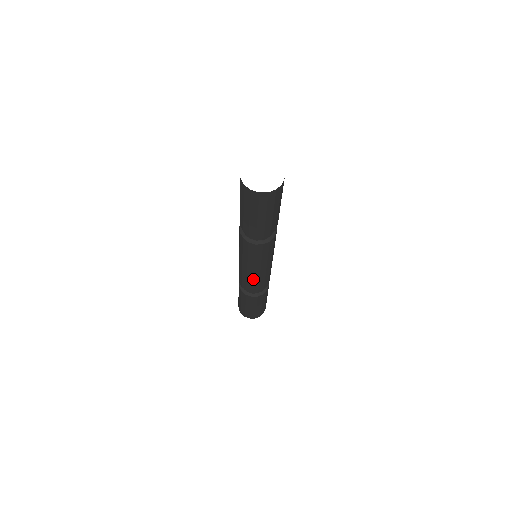
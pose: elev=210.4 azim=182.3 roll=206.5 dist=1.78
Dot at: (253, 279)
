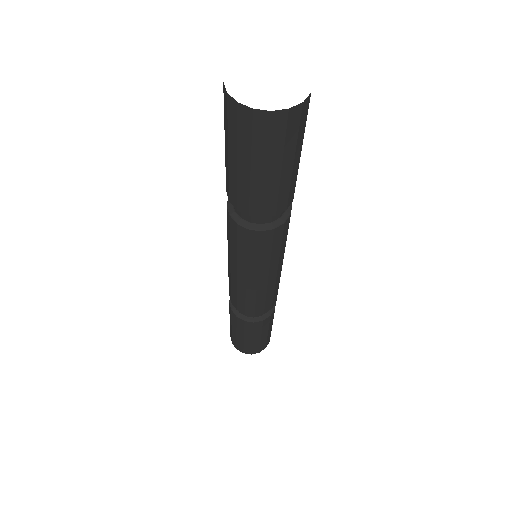
Dot at: (266, 292)
